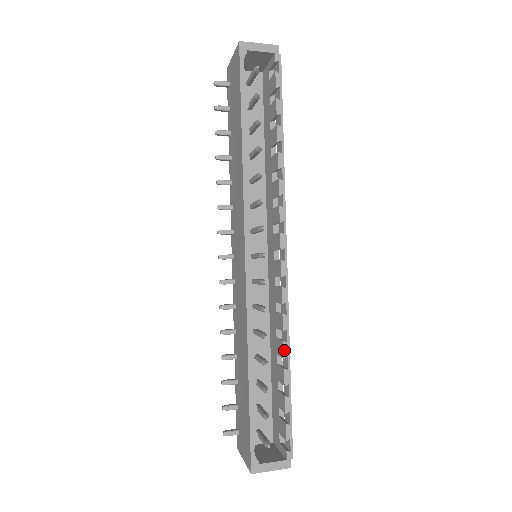
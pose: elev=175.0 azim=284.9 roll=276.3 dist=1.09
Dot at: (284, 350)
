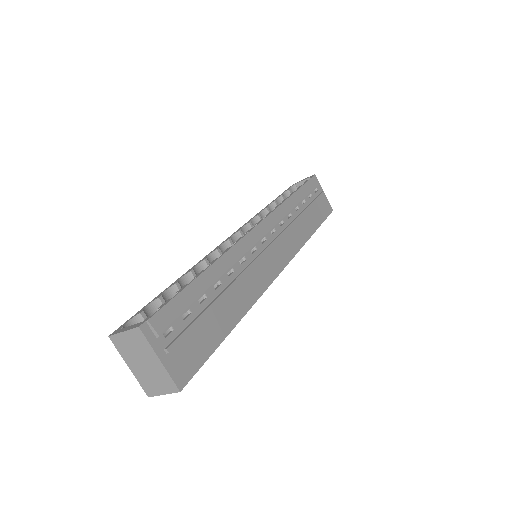
Dot at: (212, 262)
